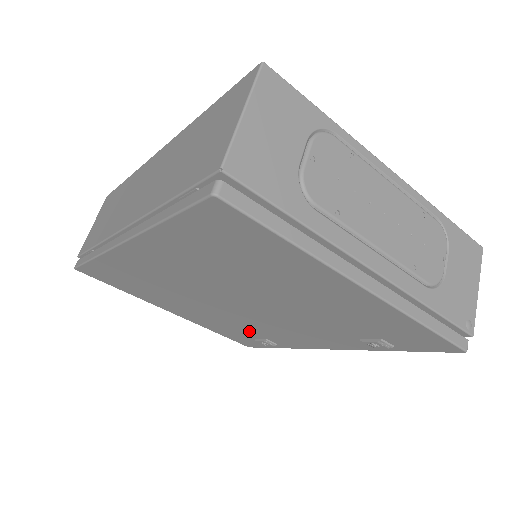
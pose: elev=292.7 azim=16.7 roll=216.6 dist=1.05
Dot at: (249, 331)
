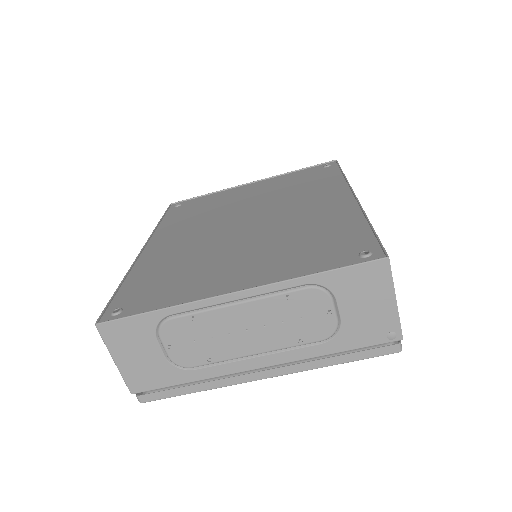
Dot at: occluded
